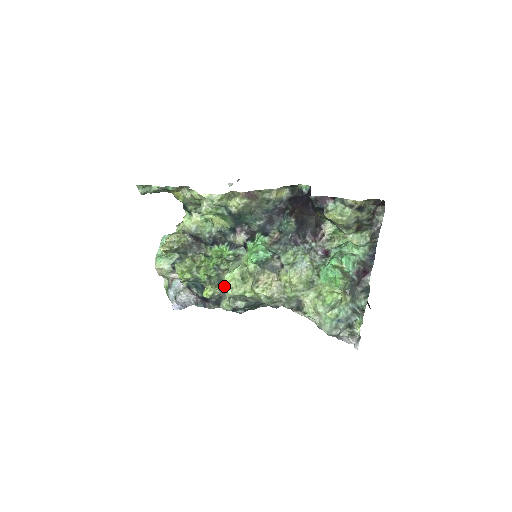
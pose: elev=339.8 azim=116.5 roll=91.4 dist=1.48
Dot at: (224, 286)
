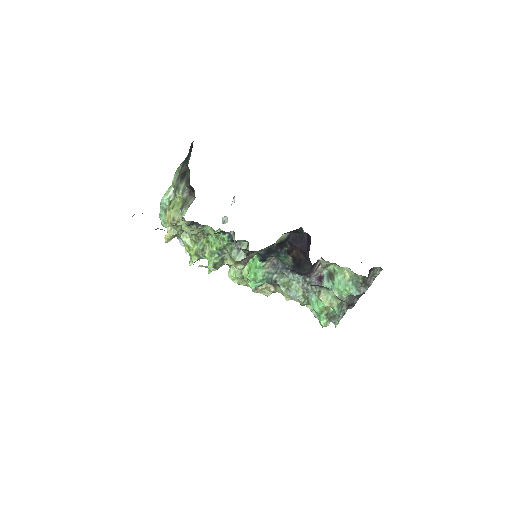
Dot at: occluded
